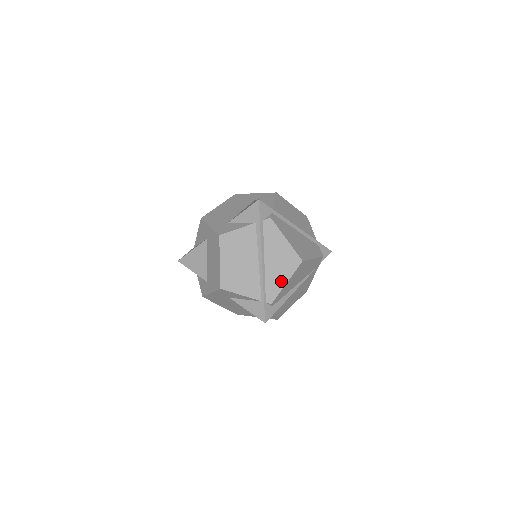
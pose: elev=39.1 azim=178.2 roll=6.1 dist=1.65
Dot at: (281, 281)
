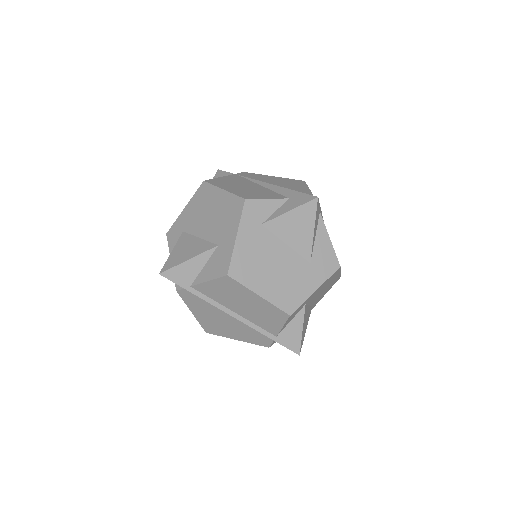
Dot at: occluded
